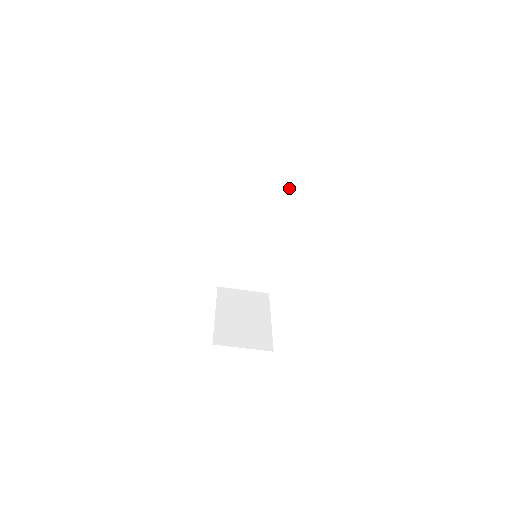
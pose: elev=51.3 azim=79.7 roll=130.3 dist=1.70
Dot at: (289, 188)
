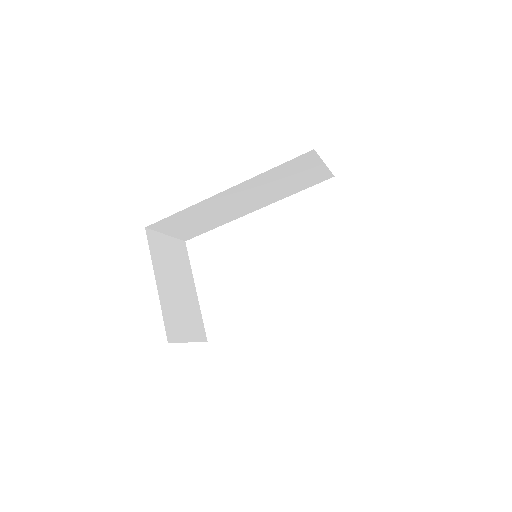
Dot at: (312, 183)
